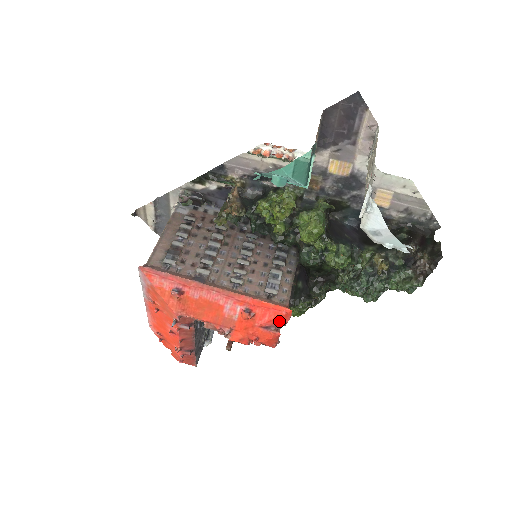
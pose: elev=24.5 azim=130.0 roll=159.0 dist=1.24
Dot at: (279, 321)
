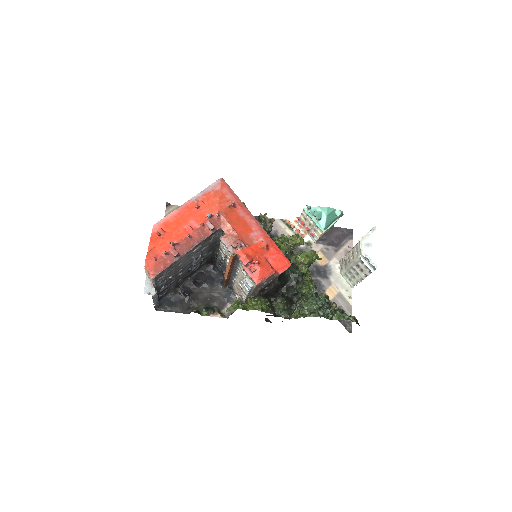
Dot at: (277, 267)
